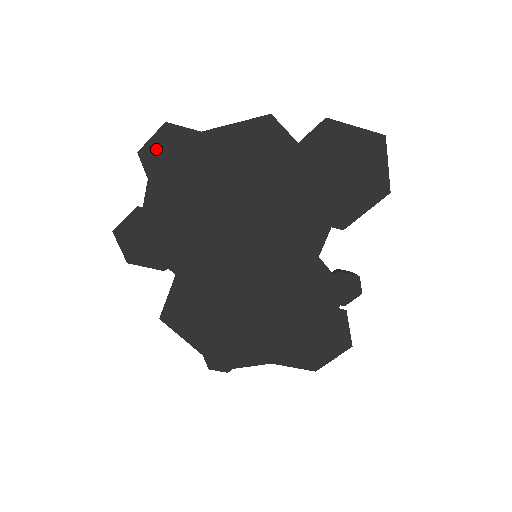
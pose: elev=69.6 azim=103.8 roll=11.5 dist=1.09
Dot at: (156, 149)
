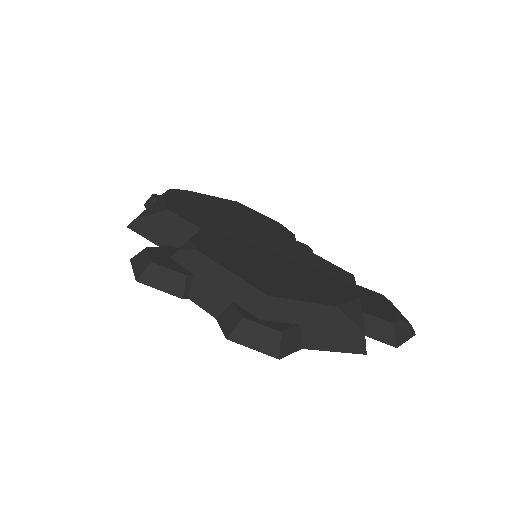
Dot at: (248, 340)
